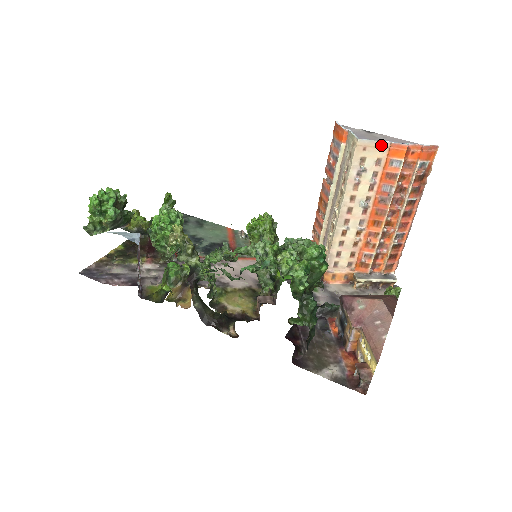
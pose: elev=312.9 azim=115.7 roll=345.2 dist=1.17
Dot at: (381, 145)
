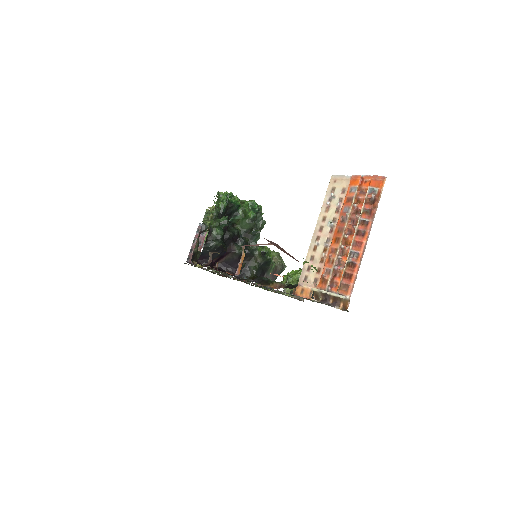
Dot at: (346, 179)
